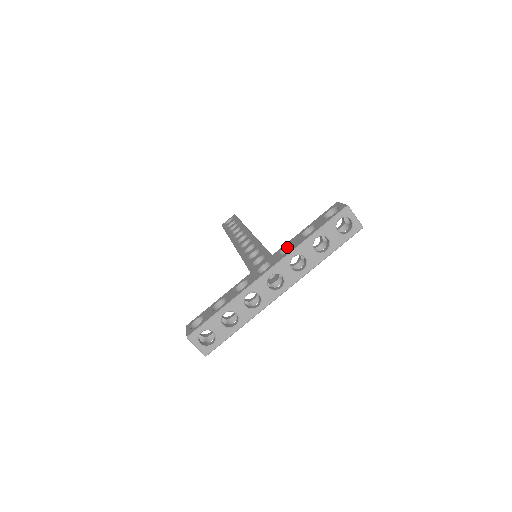
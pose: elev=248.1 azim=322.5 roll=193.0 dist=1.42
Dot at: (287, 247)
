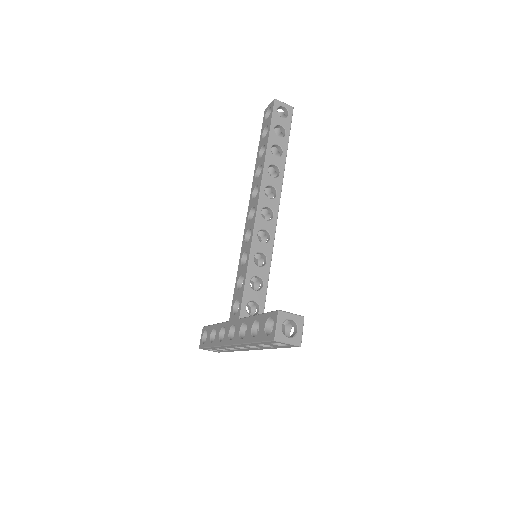
Dot at: (246, 323)
